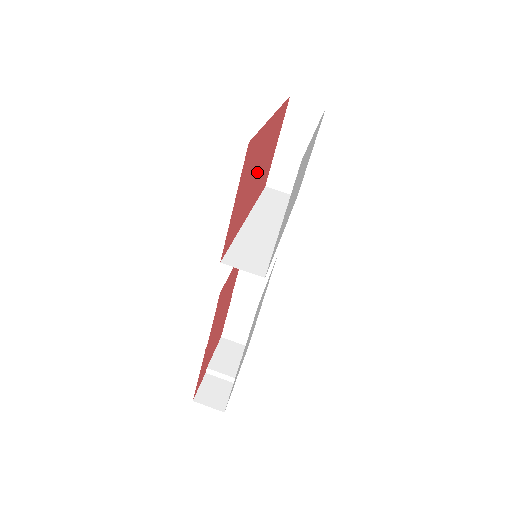
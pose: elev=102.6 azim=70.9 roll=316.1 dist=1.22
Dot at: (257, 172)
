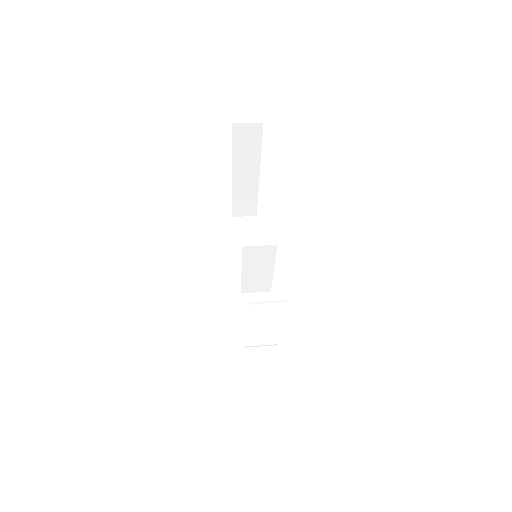
Dot at: occluded
